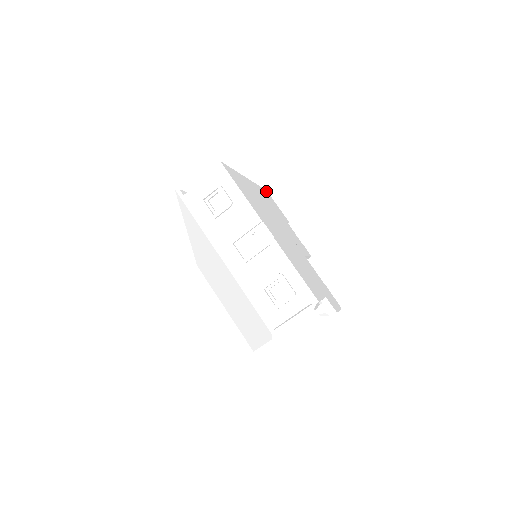
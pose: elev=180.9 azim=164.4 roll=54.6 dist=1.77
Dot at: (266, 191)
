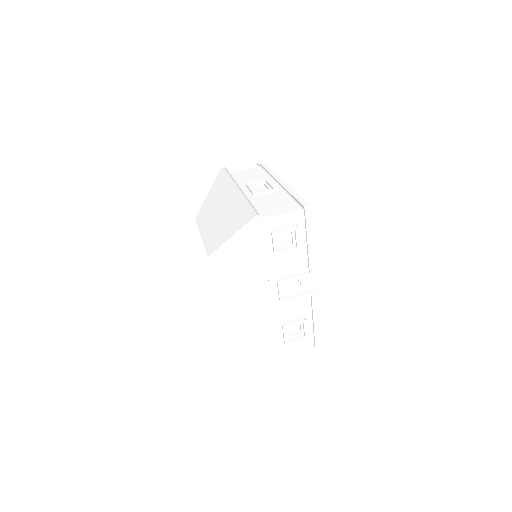
Dot at: occluded
